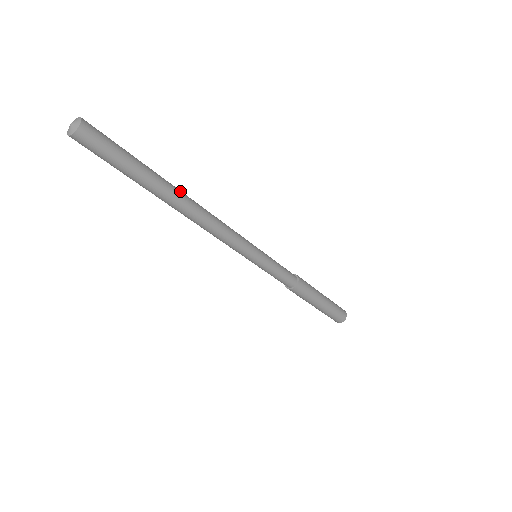
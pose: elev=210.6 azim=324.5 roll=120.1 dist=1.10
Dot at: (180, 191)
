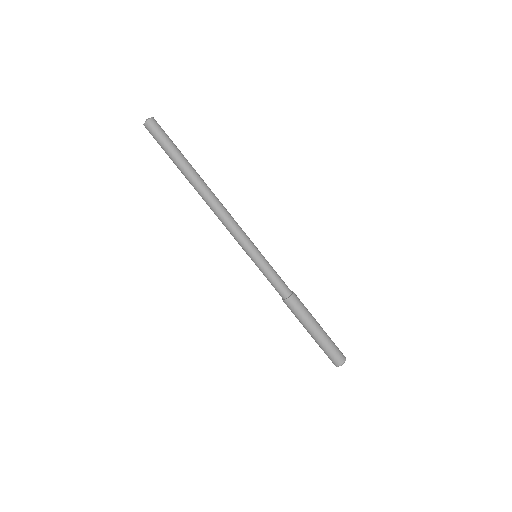
Dot at: (203, 180)
